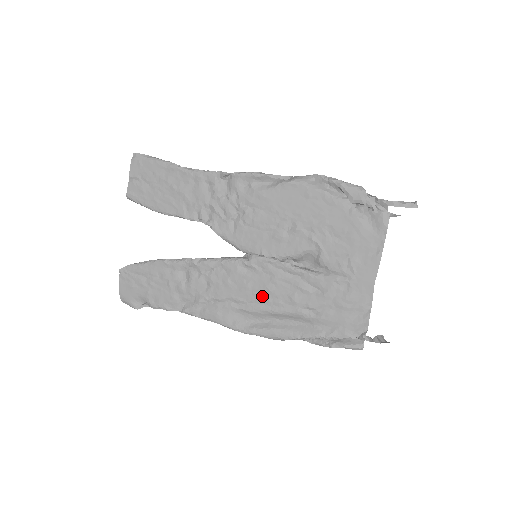
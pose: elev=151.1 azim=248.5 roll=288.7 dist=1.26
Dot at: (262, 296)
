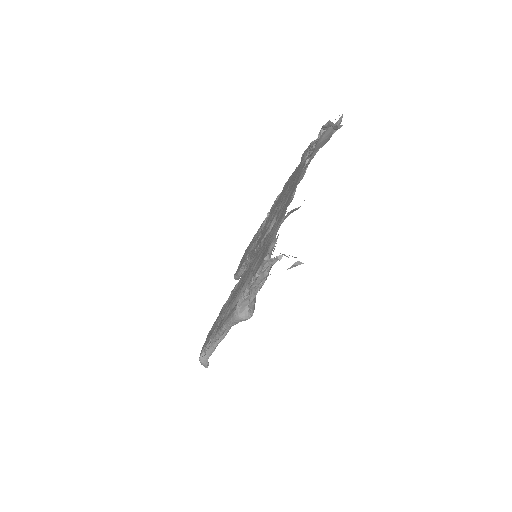
Dot at: occluded
